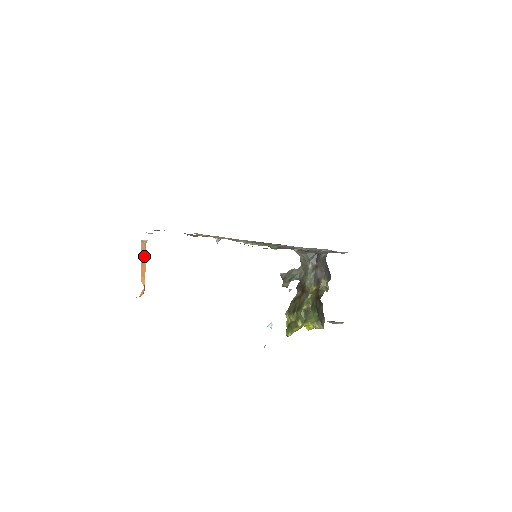
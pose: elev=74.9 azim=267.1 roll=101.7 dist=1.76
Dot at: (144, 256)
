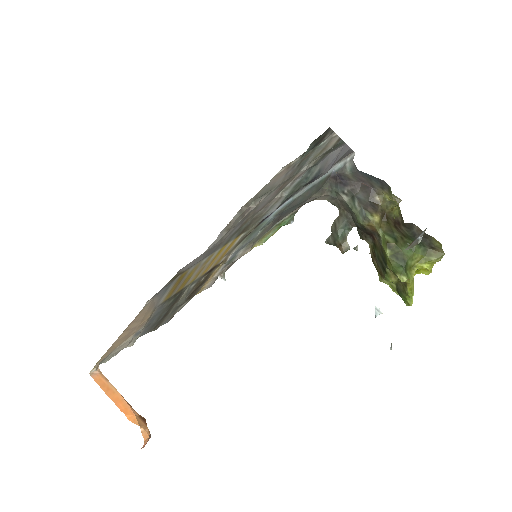
Dot at: (110, 388)
